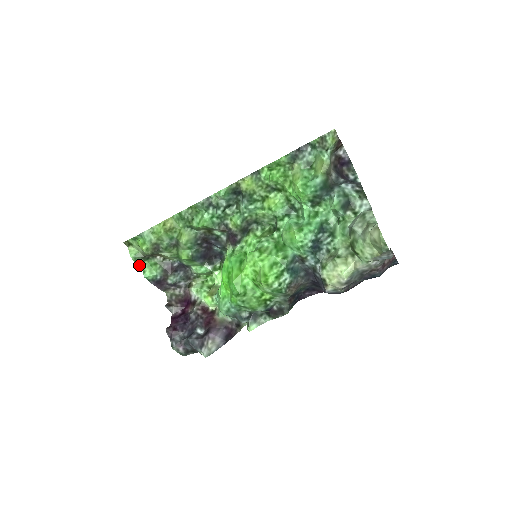
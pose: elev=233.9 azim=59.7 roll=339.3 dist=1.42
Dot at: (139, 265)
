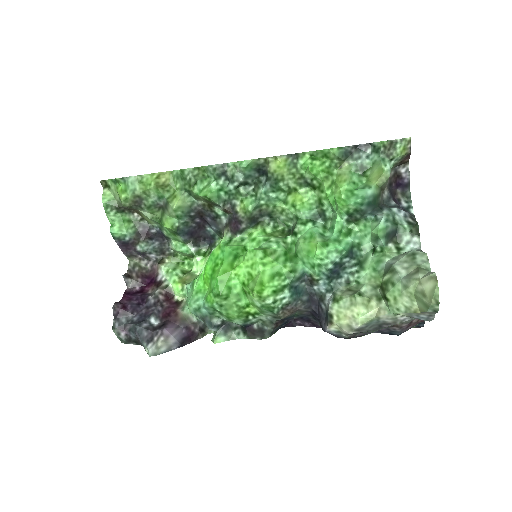
Dot at: (109, 215)
